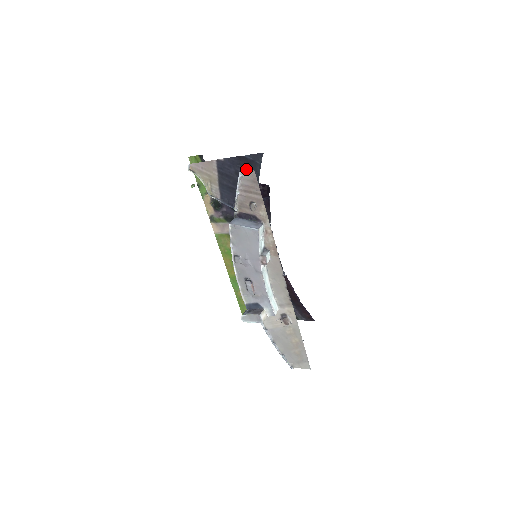
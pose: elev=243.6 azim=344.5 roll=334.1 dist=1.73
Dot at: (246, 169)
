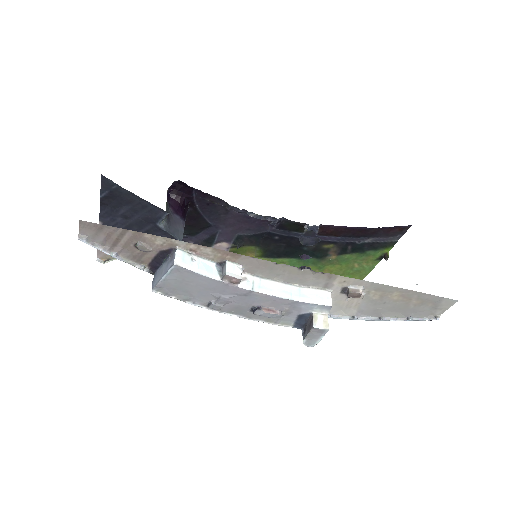
Dot at: (122, 204)
